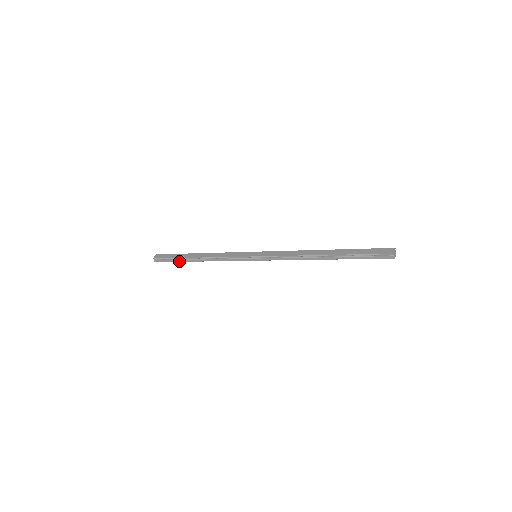
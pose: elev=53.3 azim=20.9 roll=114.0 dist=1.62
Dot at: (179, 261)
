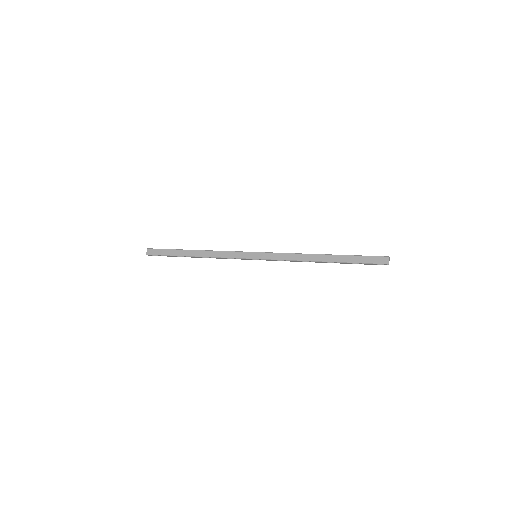
Dot at: occluded
